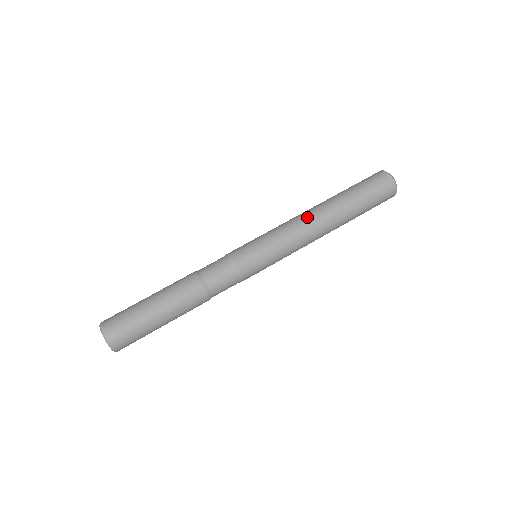
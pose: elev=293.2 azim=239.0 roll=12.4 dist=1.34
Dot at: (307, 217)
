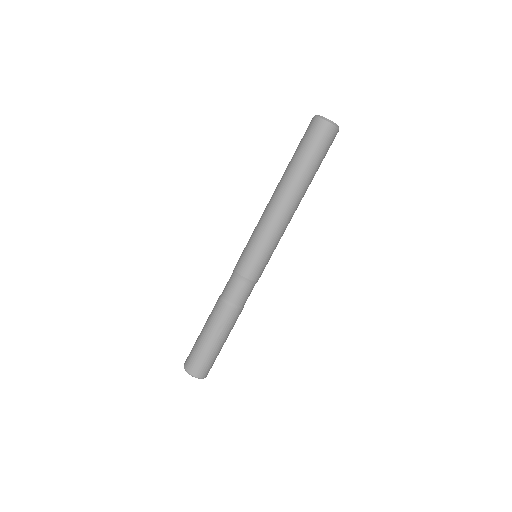
Dot at: (270, 202)
